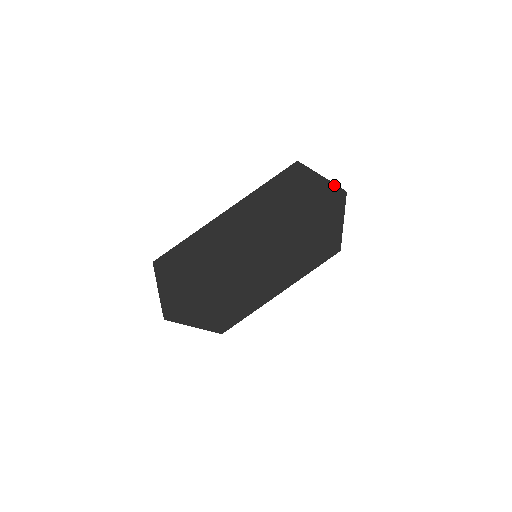
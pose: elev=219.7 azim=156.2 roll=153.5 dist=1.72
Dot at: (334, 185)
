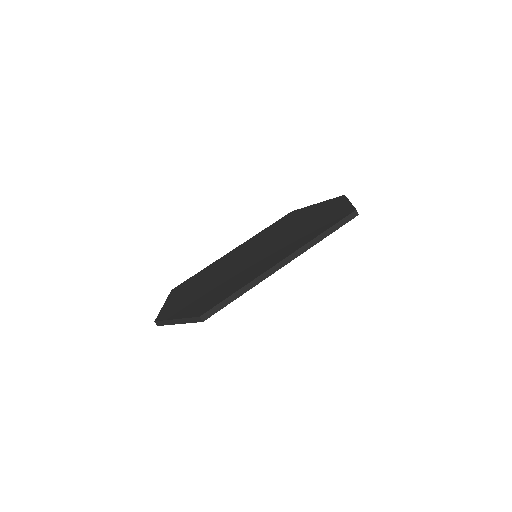
Dot at: occluded
